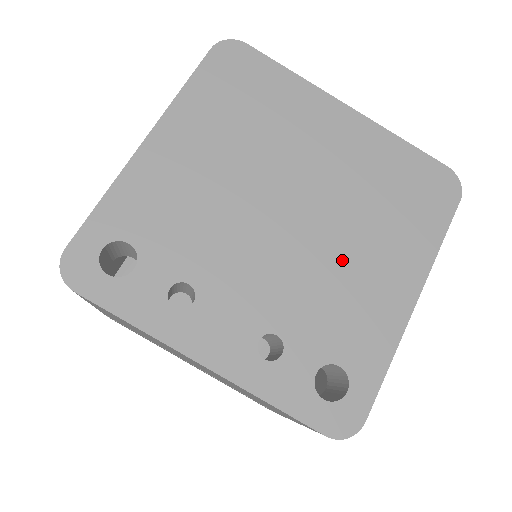
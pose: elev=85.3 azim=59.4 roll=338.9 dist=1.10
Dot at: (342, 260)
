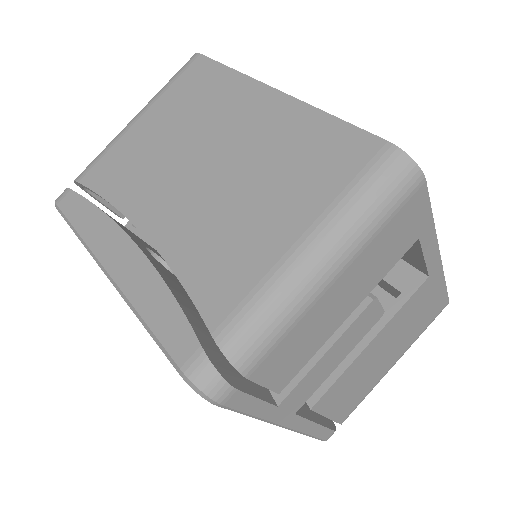
Dot at: occluded
